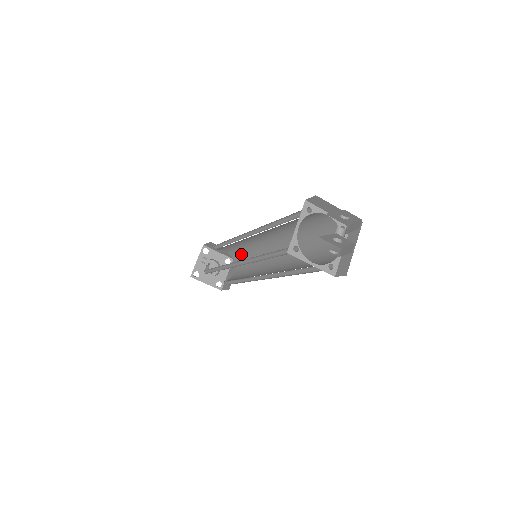
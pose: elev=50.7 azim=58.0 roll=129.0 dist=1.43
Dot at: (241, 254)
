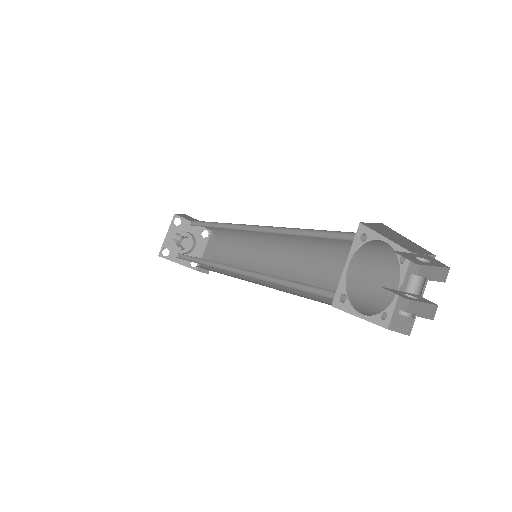
Dot at: (227, 234)
